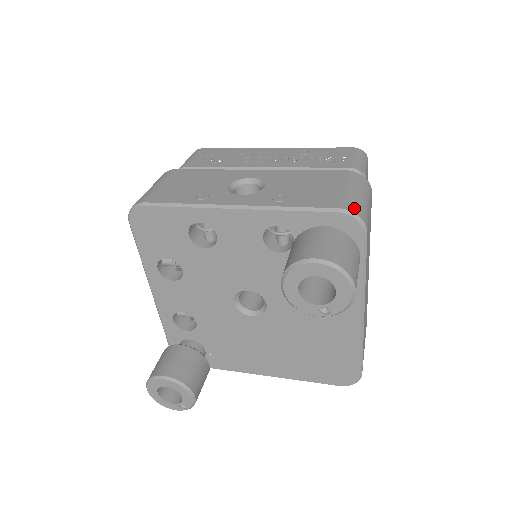
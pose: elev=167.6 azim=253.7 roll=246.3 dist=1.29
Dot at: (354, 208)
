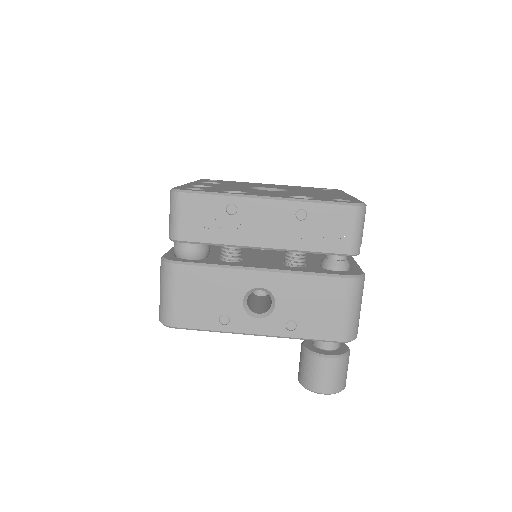
Dot at: (350, 335)
